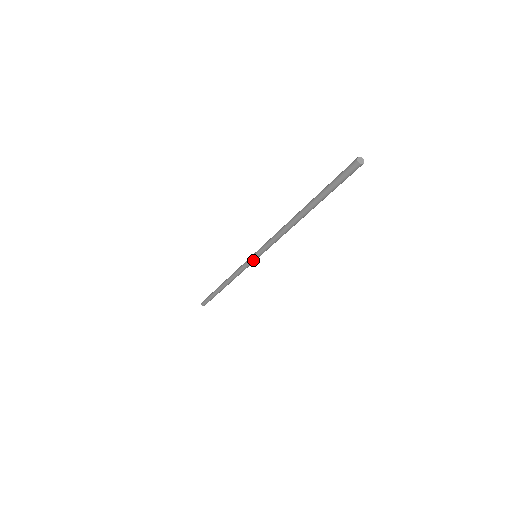
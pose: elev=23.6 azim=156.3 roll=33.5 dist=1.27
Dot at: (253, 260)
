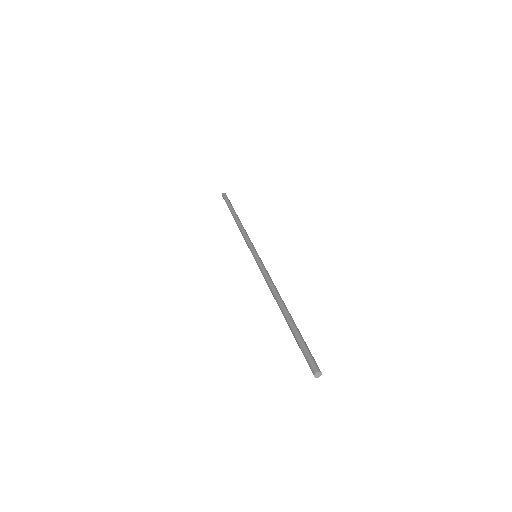
Dot at: occluded
